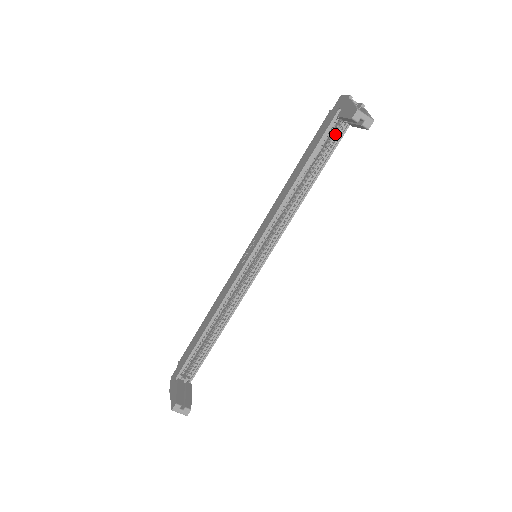
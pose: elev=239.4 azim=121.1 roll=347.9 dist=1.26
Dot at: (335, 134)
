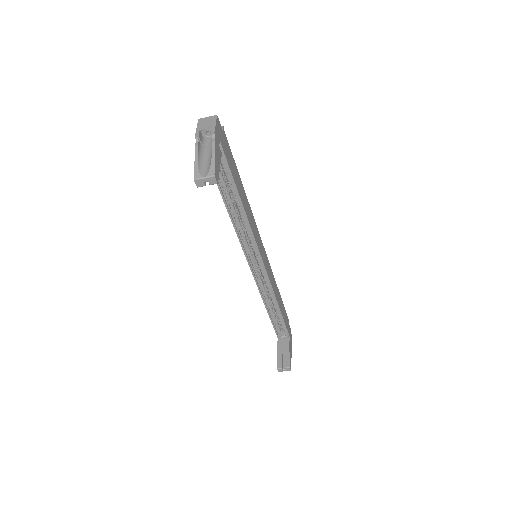
Dot at: occluded
